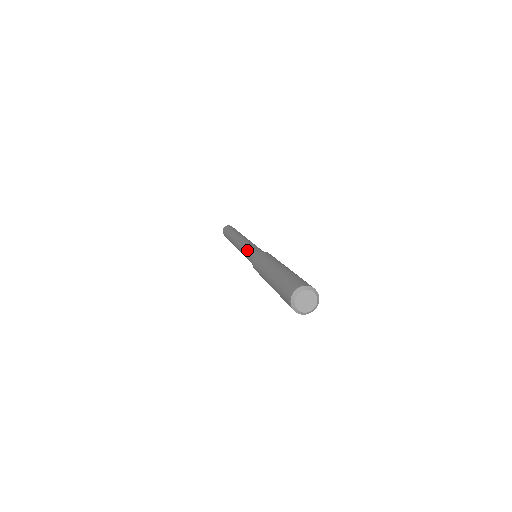
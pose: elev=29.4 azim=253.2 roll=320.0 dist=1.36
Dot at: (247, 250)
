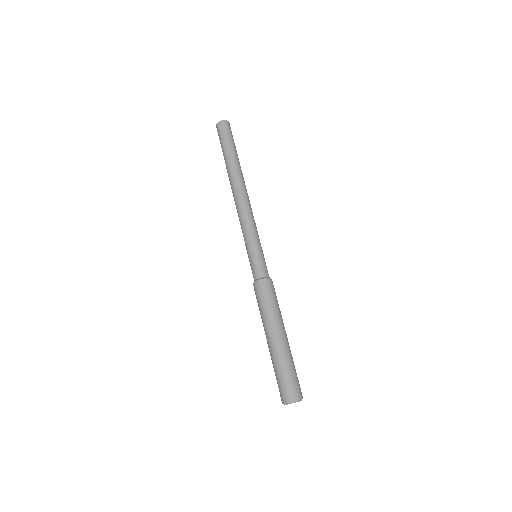
Dot at: (249, 248)
